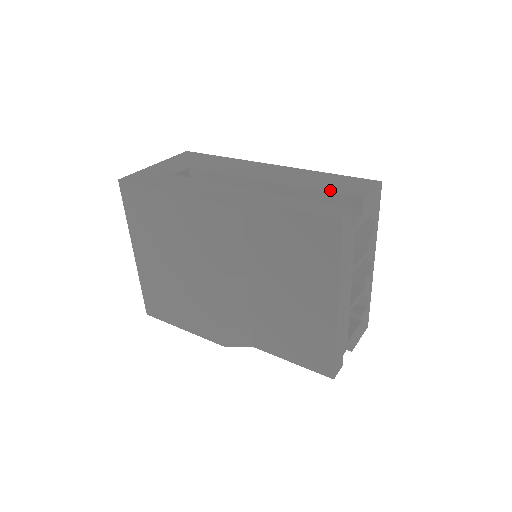
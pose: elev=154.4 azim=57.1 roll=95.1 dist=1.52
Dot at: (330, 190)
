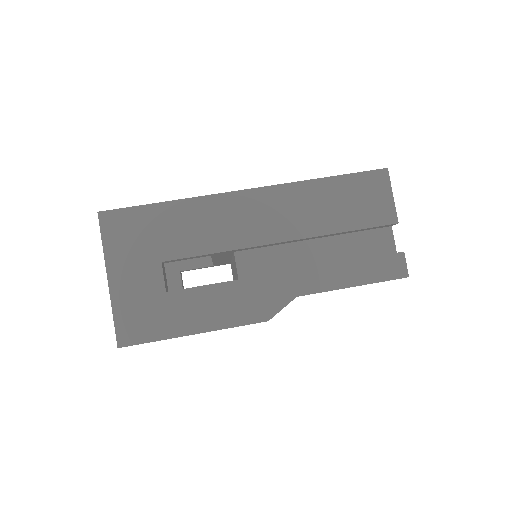
Dot at: (358, 223)
